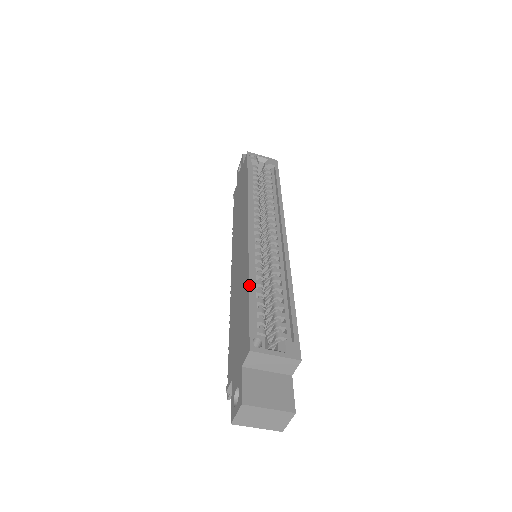
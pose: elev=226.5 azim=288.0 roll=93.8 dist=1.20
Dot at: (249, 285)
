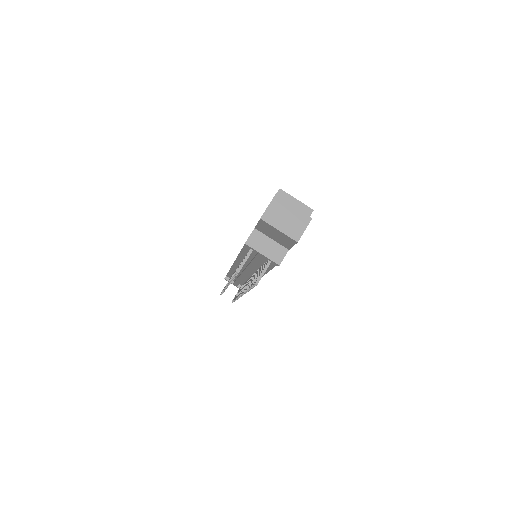
Dot at: occluded
